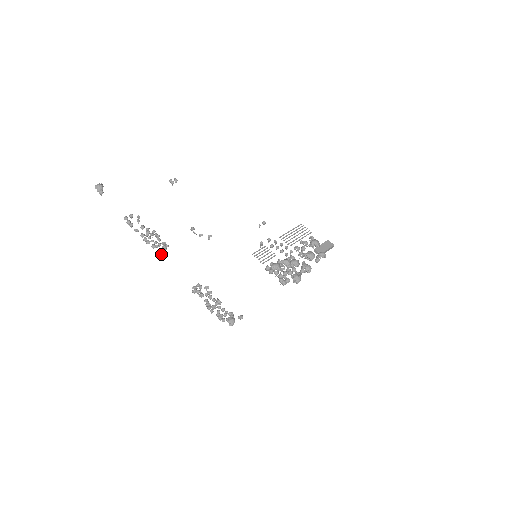
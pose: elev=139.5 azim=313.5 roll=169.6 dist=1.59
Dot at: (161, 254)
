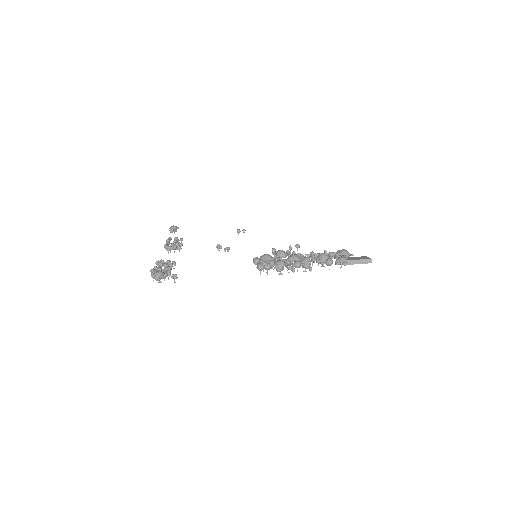
Dot at: (168, 253)
